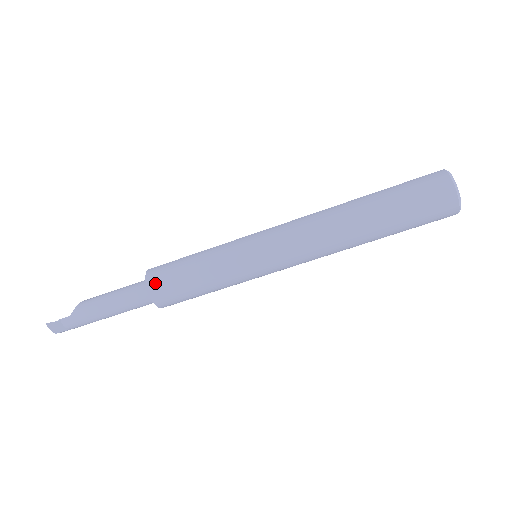
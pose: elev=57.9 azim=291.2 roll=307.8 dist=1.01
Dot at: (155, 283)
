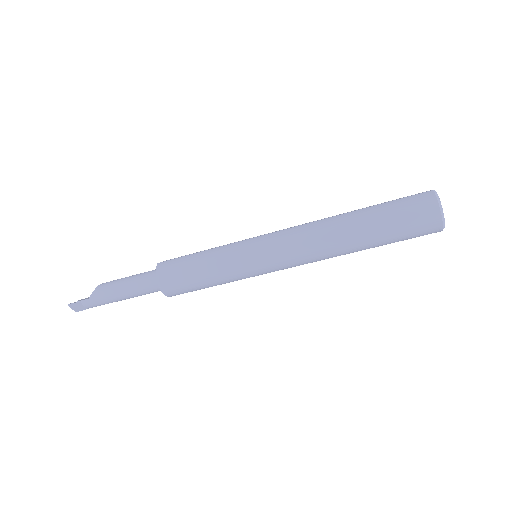
Dot at: (165, 278)
